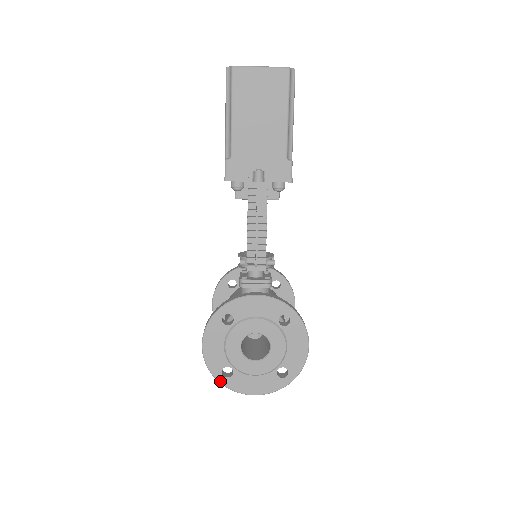
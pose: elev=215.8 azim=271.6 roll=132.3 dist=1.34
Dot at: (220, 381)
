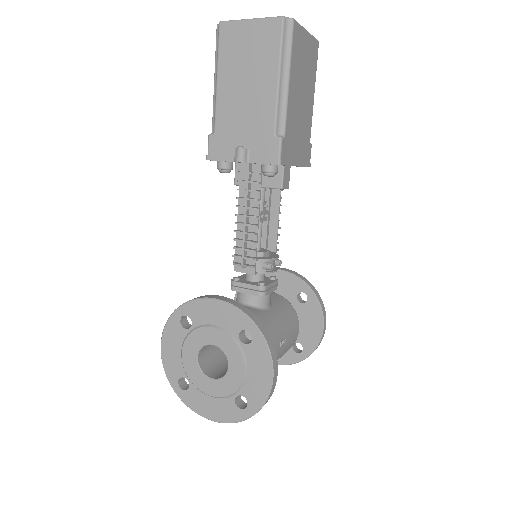
Dot at: (176, 392)
